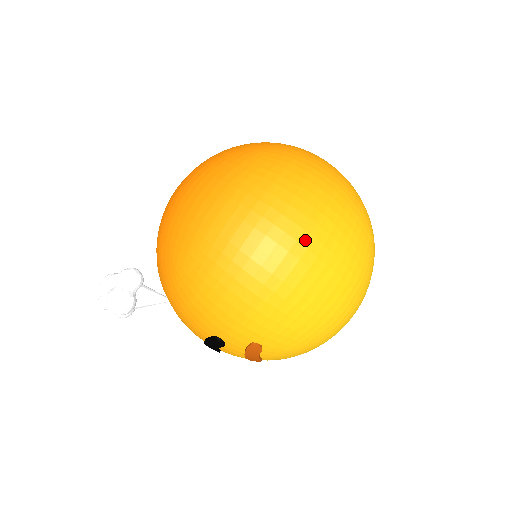
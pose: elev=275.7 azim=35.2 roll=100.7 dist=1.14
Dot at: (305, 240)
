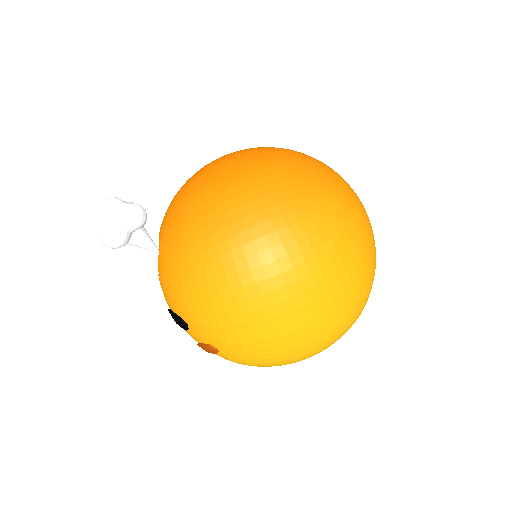
Dot at: (314, 306)
